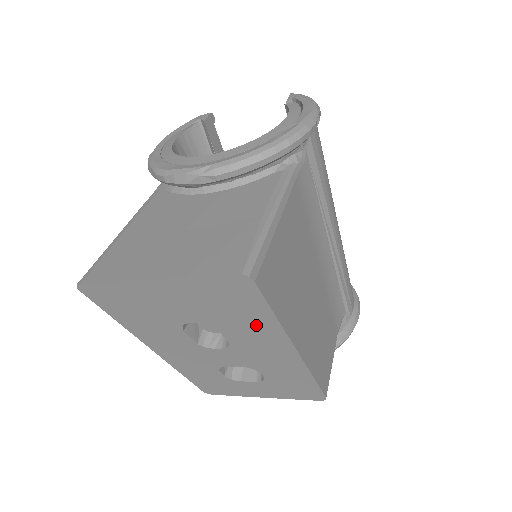
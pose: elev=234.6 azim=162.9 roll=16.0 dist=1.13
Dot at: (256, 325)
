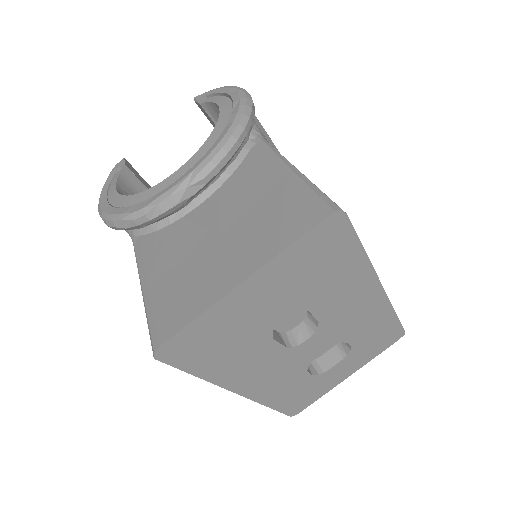
Dot at: (346, 276)
